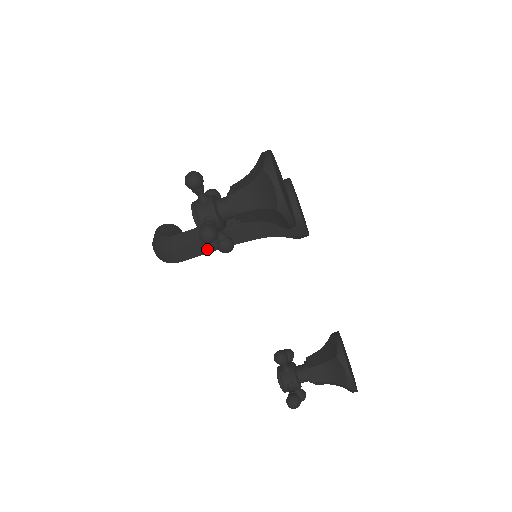
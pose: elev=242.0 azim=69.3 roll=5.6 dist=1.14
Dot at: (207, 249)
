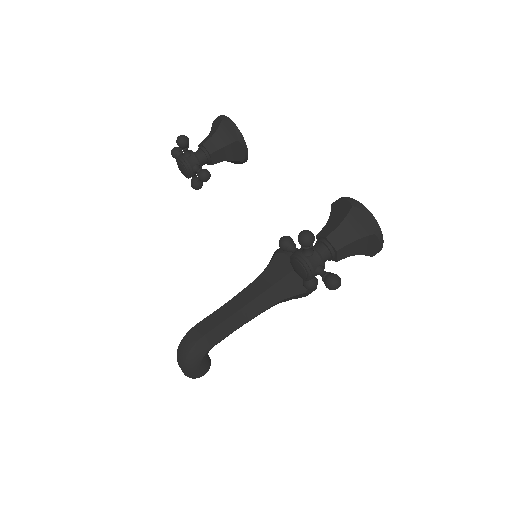
Dot at: (225, 316)
